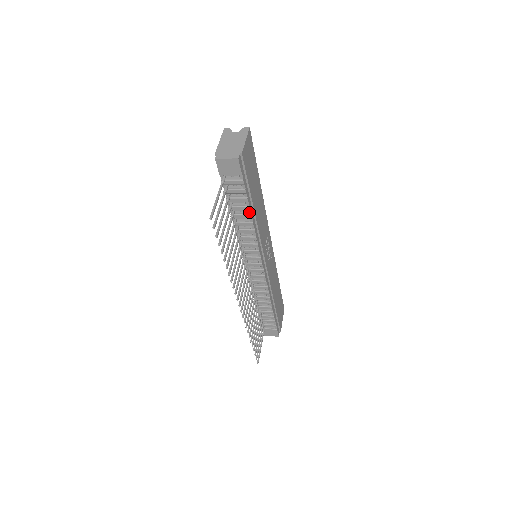
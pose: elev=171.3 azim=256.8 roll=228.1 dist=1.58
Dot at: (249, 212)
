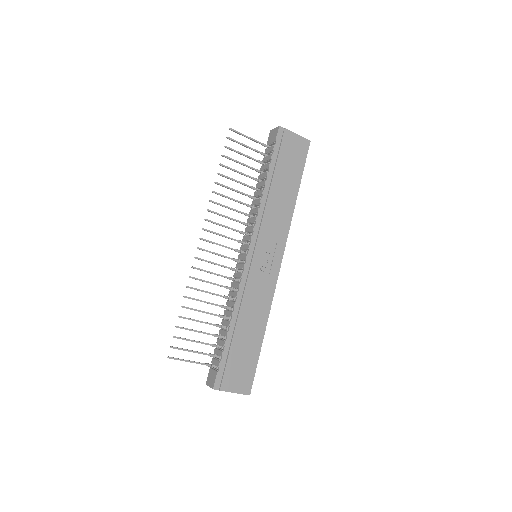
Dot at: (266, 179)
